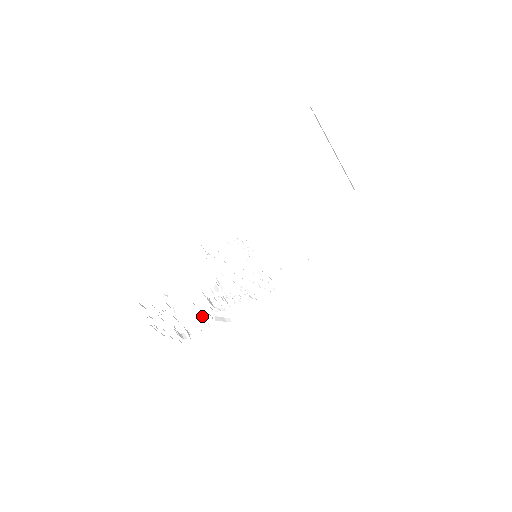
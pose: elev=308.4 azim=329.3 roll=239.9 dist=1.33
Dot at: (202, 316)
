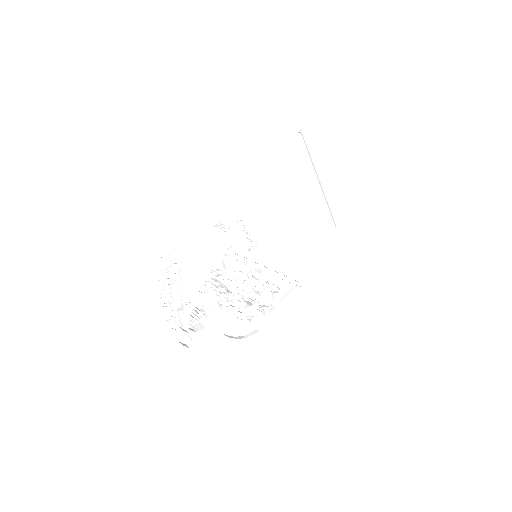
Dot at: (202, 316)
